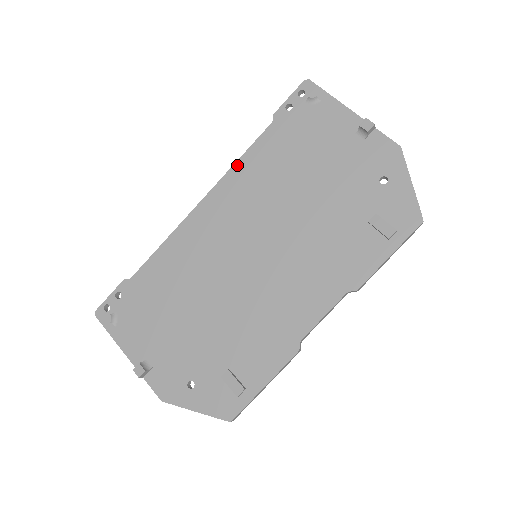
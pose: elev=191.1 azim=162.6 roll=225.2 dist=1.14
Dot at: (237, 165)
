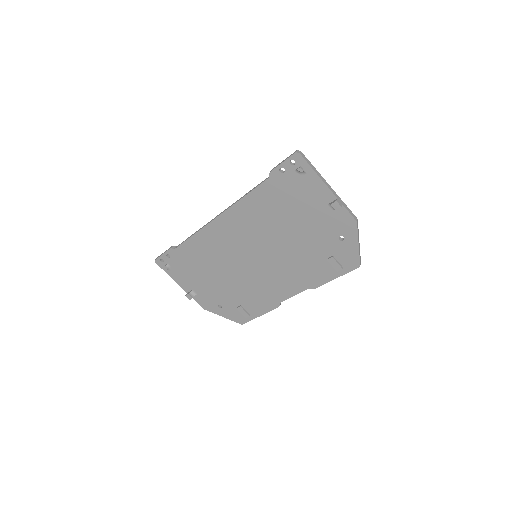
Dot at: (242, 201)
